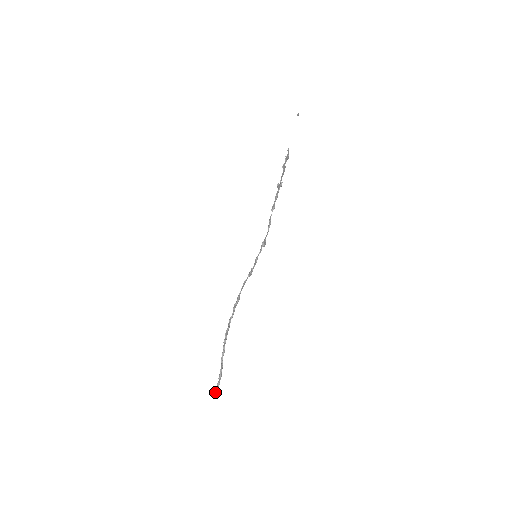
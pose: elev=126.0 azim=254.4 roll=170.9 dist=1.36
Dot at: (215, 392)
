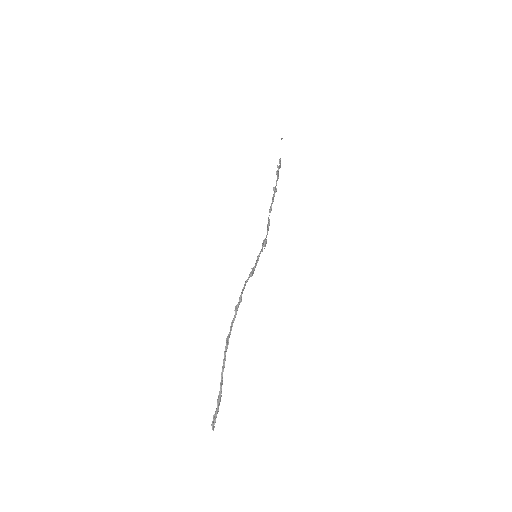
Dot at: (213, 422)
